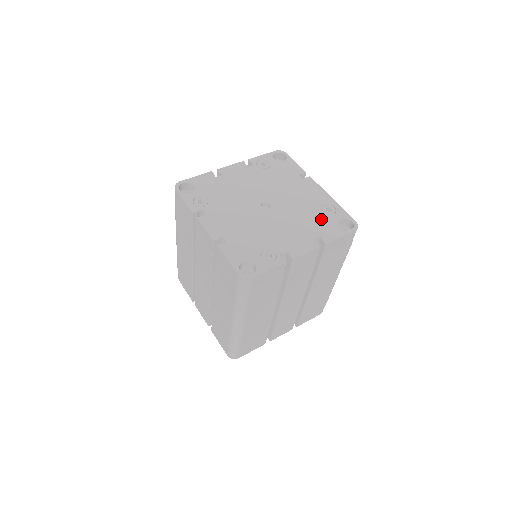
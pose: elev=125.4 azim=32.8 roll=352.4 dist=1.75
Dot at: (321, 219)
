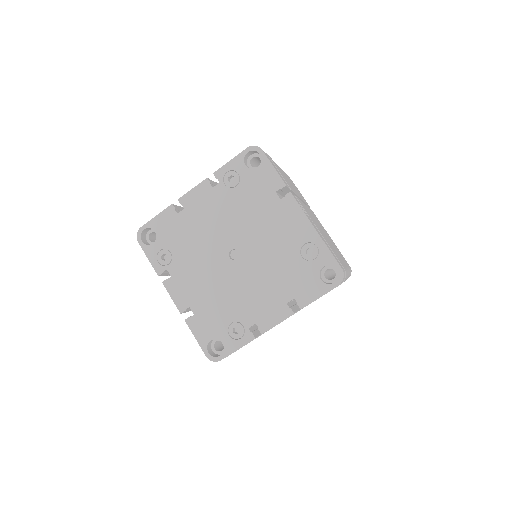
Dot at: (298, 269)
